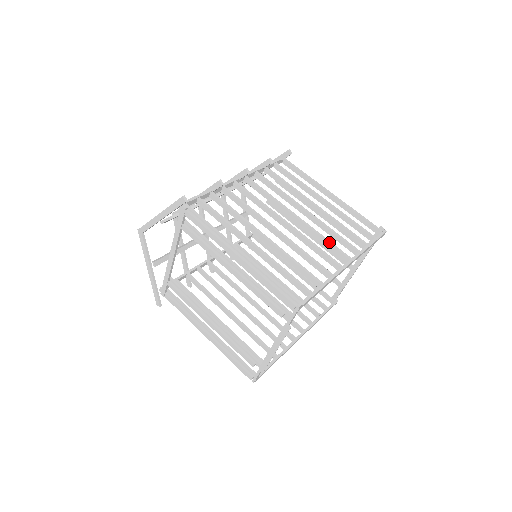
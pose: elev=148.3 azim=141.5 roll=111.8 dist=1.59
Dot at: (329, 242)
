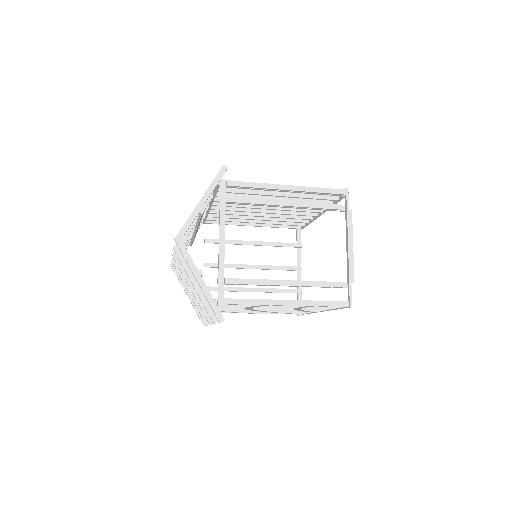
Dot at: occluded
